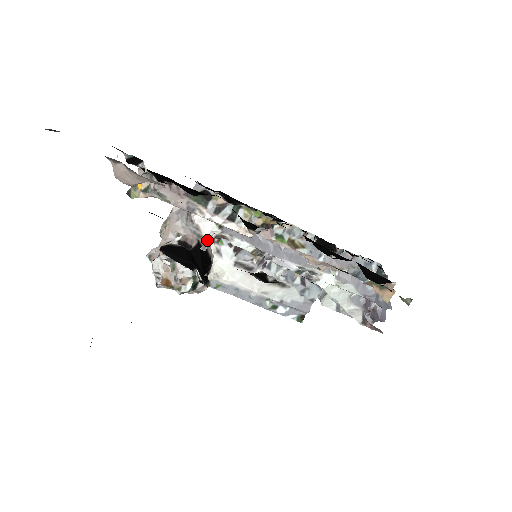
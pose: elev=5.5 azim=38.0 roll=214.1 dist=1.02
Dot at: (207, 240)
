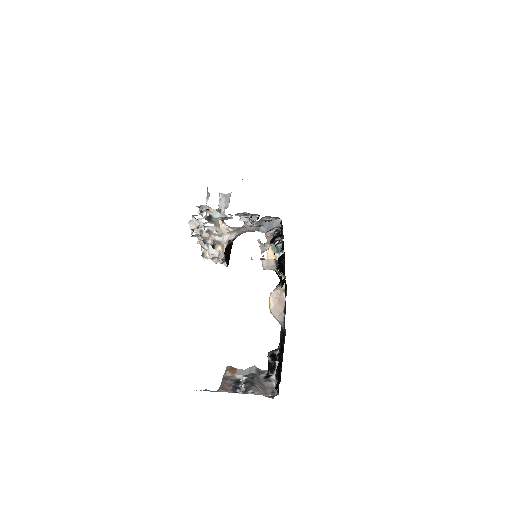
Dot at: occluded
